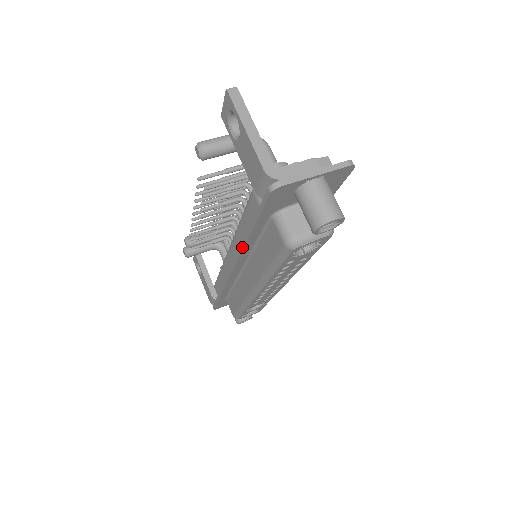
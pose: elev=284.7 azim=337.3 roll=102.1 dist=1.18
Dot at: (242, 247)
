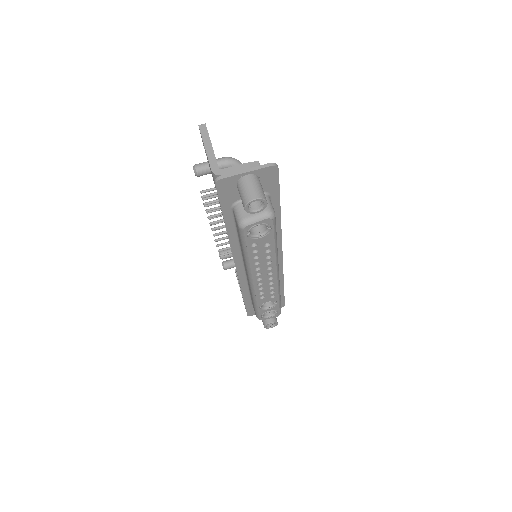
Dot at: occluded
